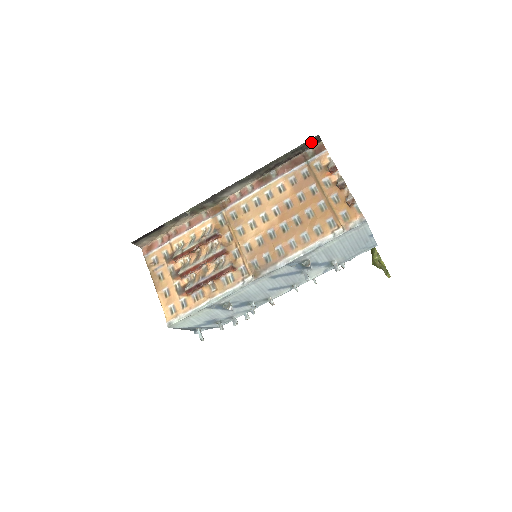
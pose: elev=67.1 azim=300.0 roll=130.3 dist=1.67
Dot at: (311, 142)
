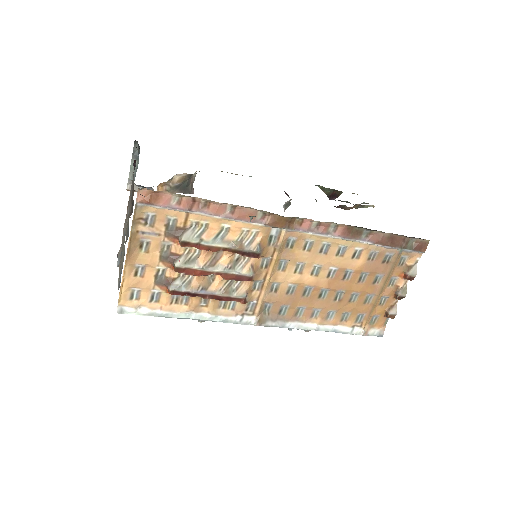
Dot at: occluded
